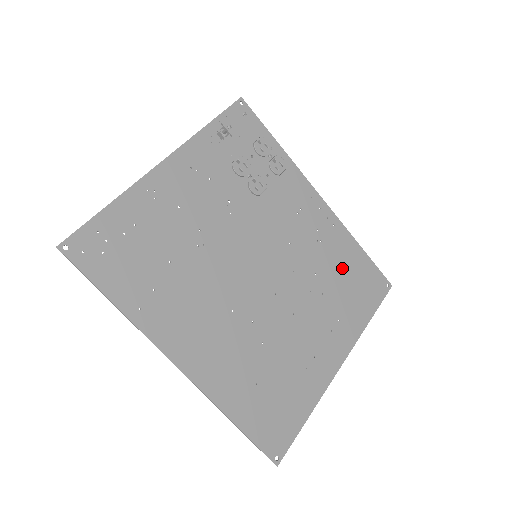
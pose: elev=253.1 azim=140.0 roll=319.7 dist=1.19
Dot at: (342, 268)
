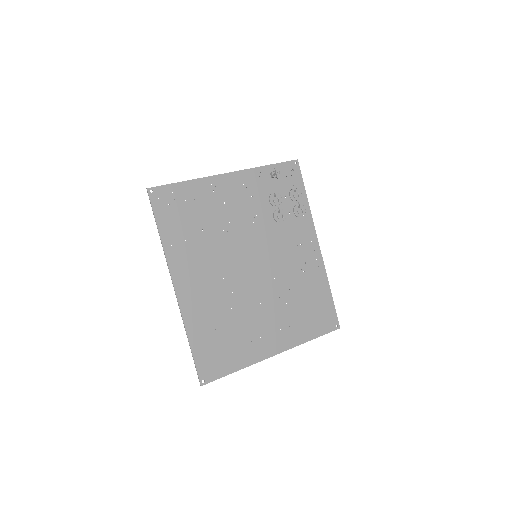
Dot at: (310, 296)
